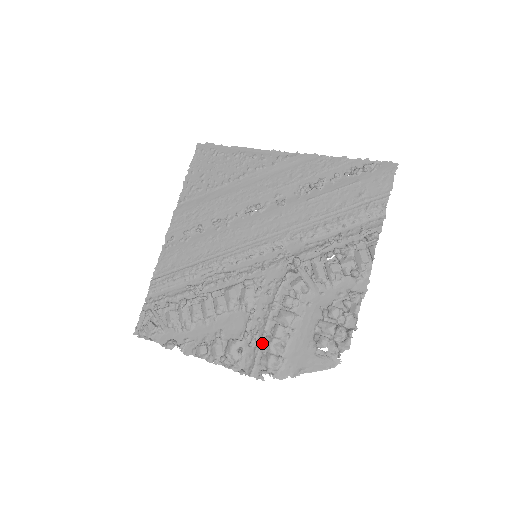
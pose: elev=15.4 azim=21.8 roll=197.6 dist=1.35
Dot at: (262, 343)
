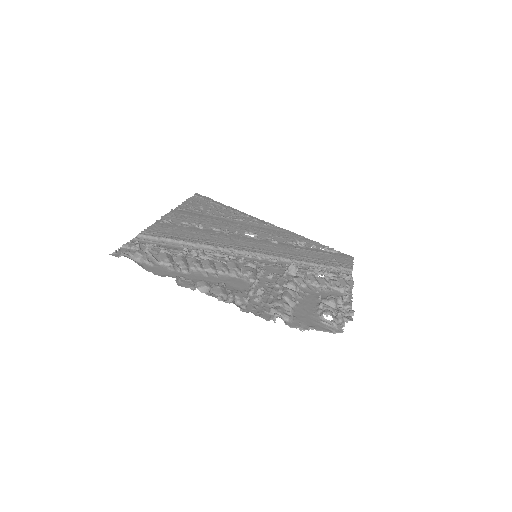
Dot at: (269, 300)
